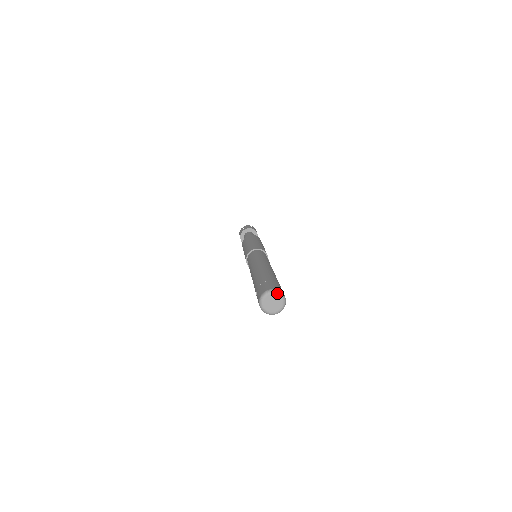
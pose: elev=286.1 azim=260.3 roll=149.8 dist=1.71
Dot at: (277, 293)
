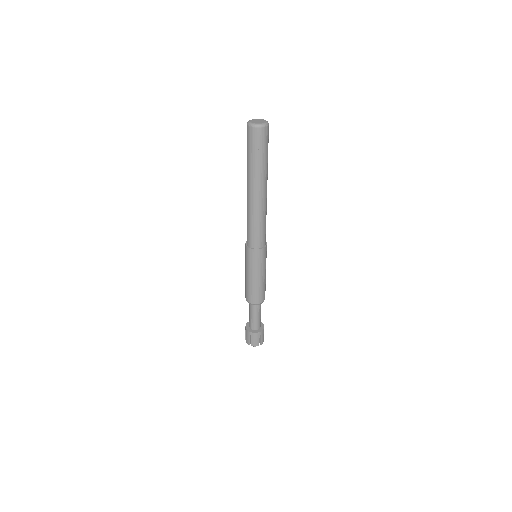
Dot at: (262, 119)
